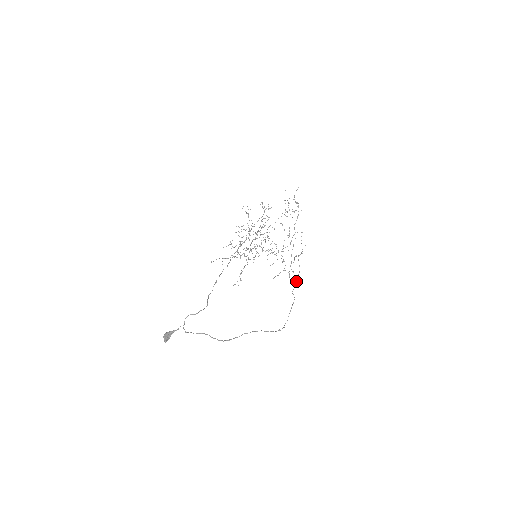
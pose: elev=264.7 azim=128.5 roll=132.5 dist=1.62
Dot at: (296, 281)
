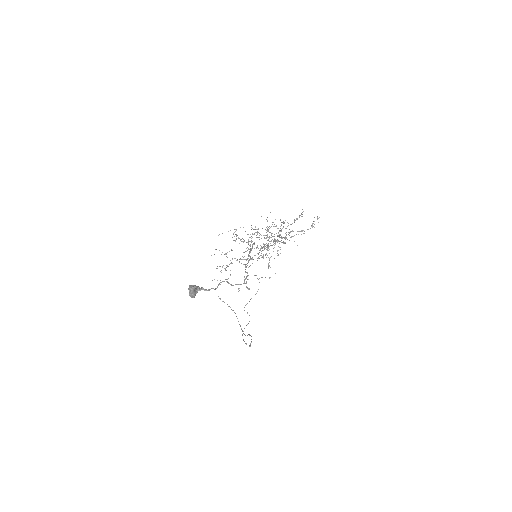
Dot at: occluded
